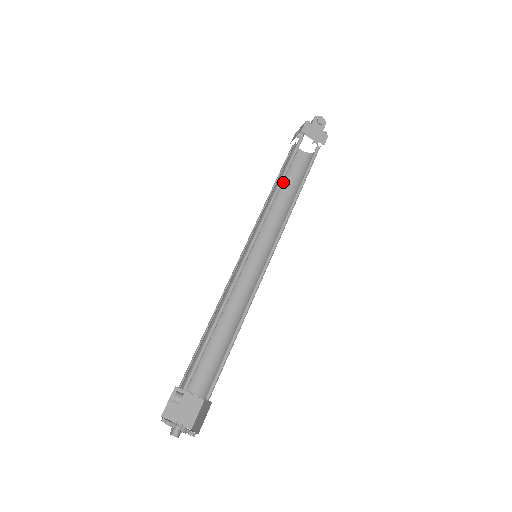
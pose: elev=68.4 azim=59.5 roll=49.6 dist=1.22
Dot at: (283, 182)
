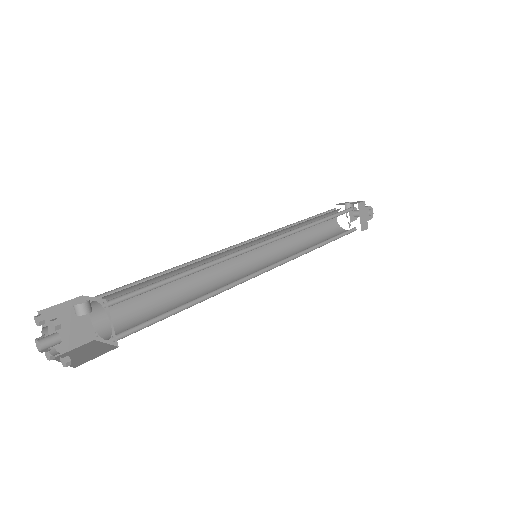
Dot at: occluded
